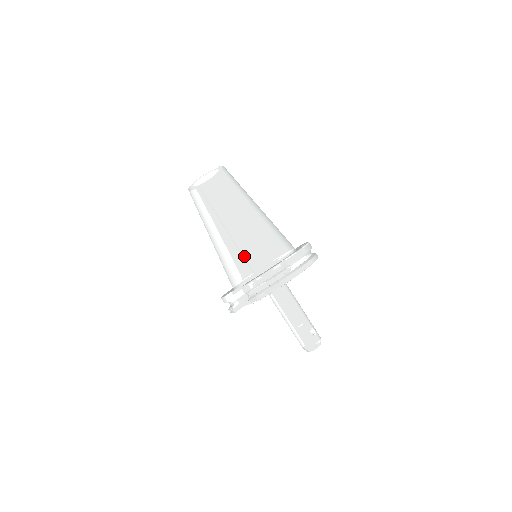
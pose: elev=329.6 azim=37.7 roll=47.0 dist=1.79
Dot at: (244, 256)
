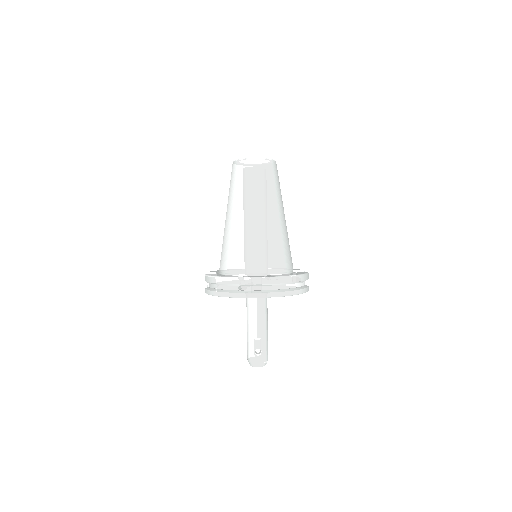
Dot at: (226, 251)
